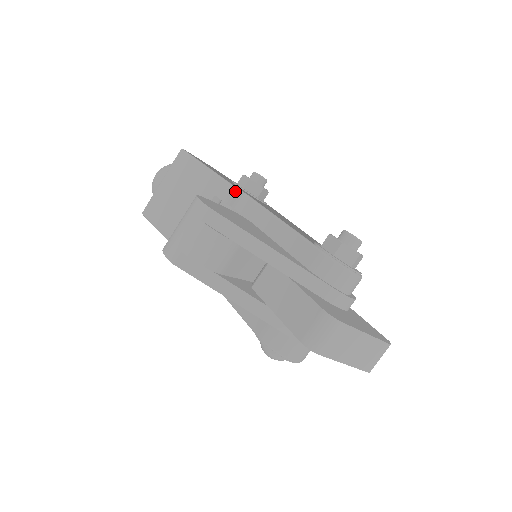
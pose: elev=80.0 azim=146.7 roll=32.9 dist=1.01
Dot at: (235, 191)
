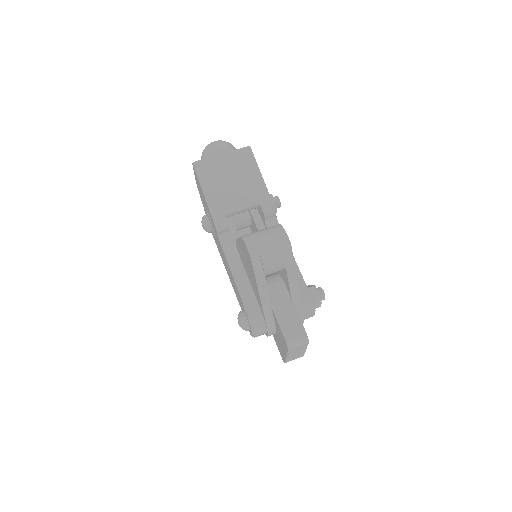
Dot at: (274, 213)
